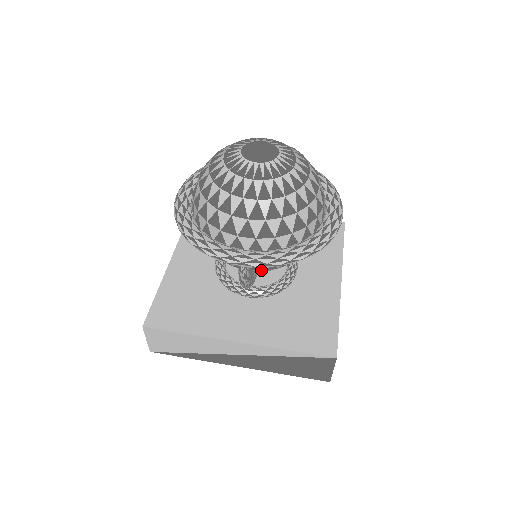
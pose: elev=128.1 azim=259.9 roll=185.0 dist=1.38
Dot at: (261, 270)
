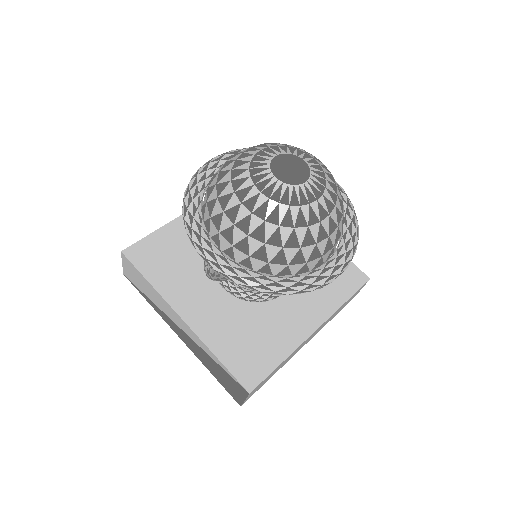
Dot at: occluded
